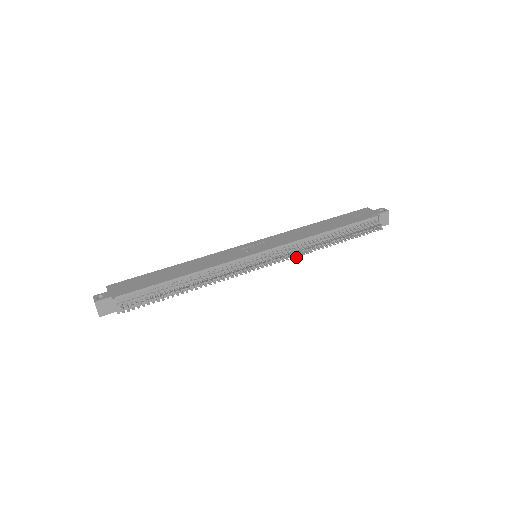
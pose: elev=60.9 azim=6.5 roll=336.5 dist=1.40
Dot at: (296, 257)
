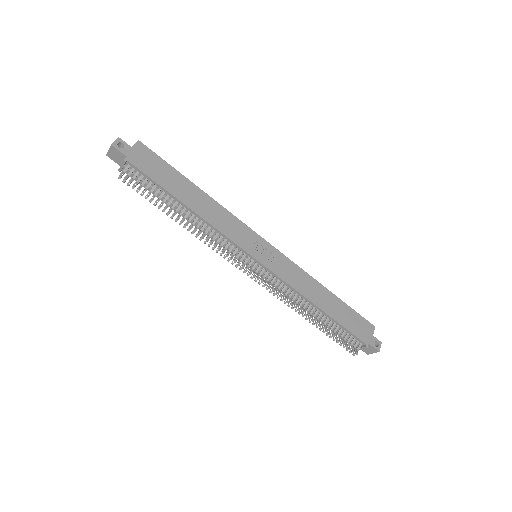
Dot at: (274, 295)
